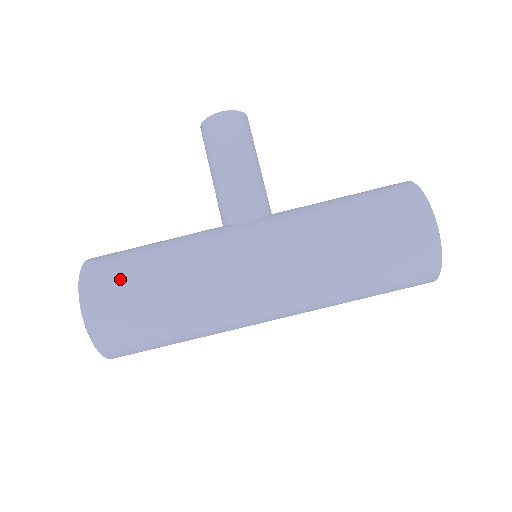
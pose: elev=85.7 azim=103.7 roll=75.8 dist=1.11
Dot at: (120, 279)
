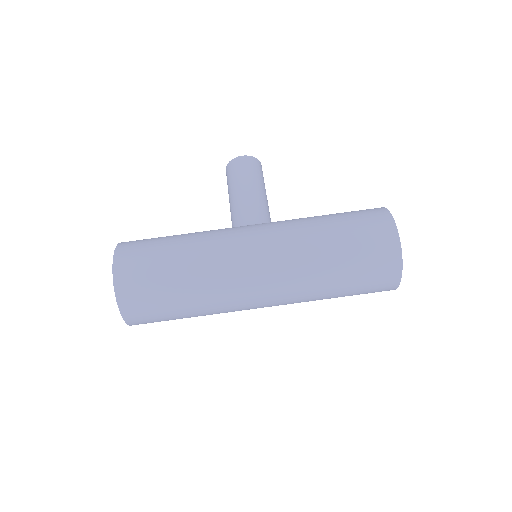
Dot at: (147, 248)
